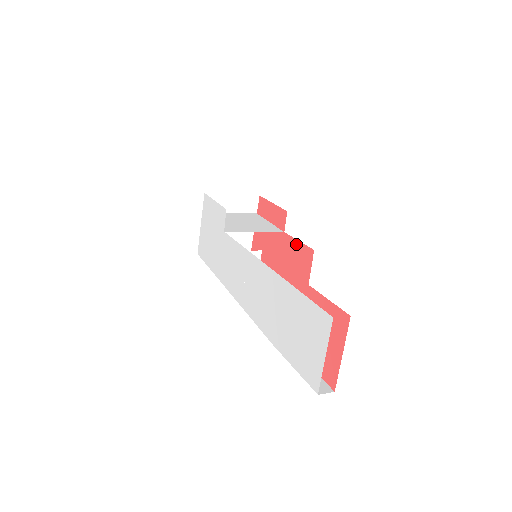
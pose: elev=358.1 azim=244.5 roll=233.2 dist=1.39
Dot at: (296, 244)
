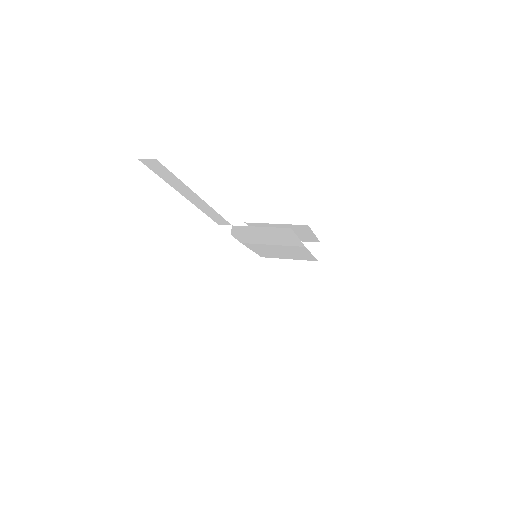
Dot at: occluded
